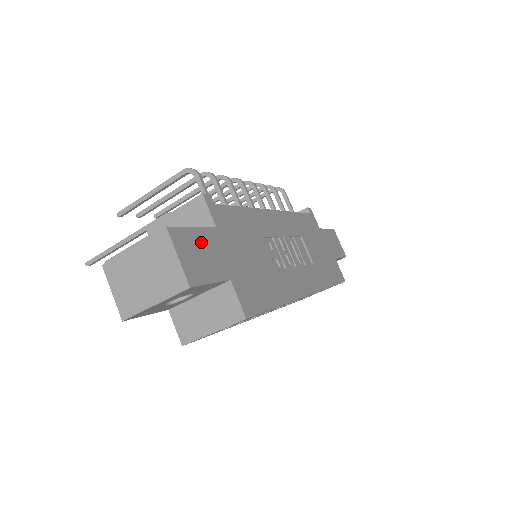
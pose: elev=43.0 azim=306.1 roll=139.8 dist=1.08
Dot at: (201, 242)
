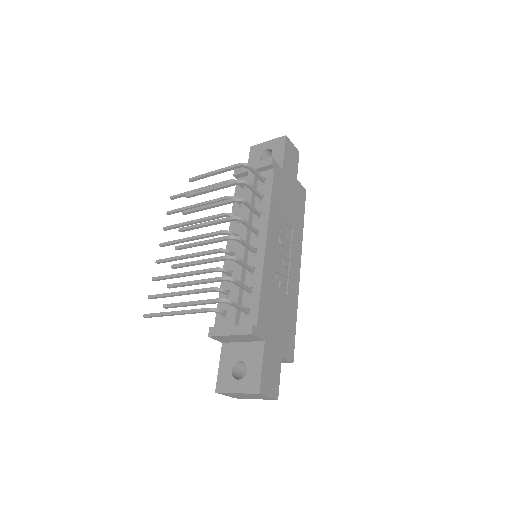
Dot at: (267, 367)
